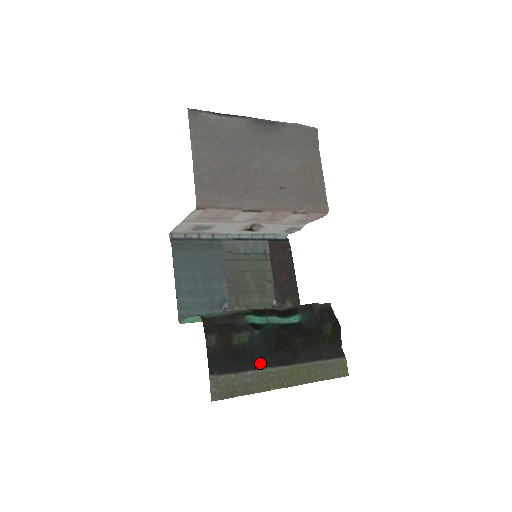
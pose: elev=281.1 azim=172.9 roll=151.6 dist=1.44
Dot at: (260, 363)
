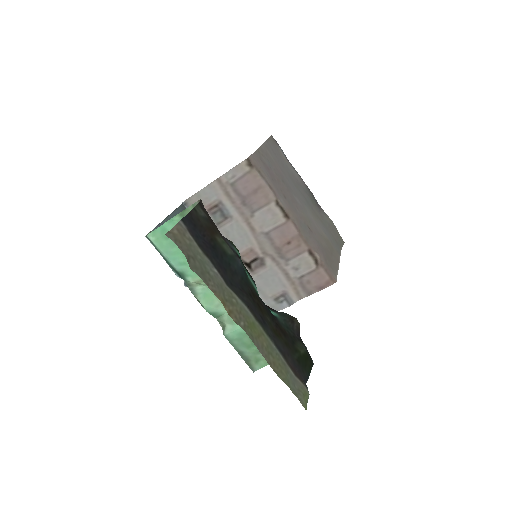
Dot at: (228, 281)
